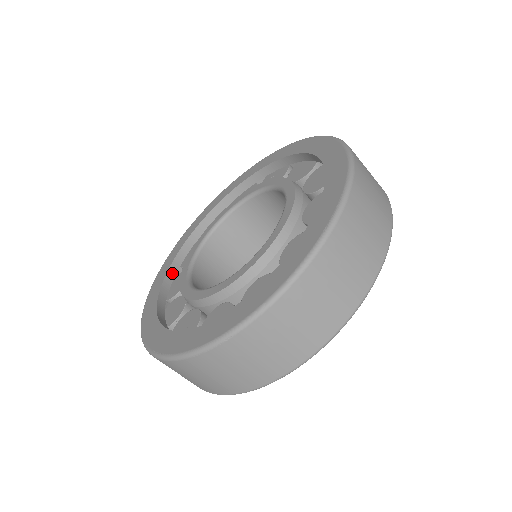
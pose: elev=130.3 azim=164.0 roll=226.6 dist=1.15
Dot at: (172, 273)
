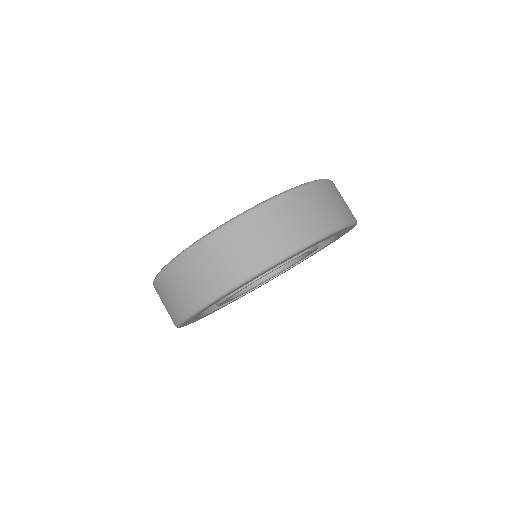
Dot at: occluded
